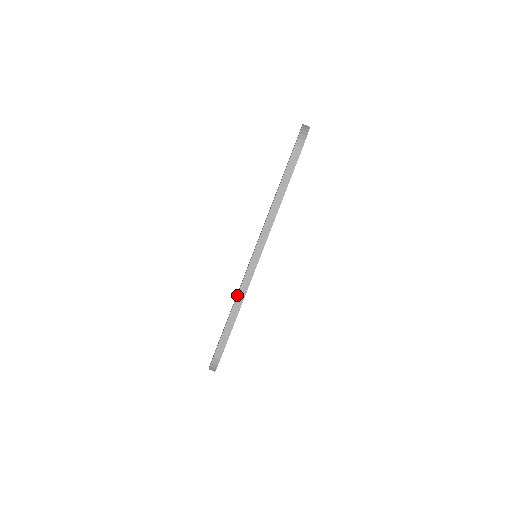
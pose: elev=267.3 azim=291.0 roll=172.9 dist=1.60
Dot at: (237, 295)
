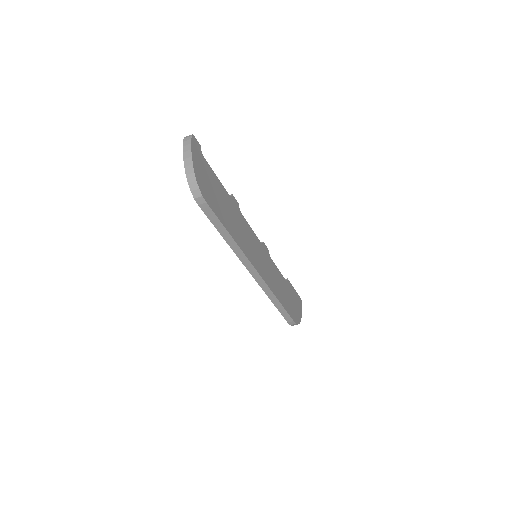
Dot at: occluded
